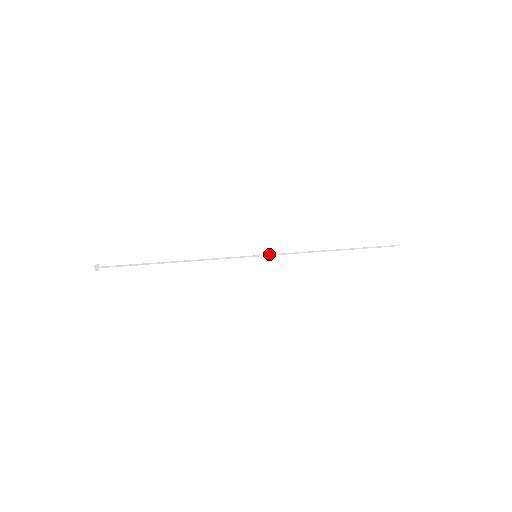
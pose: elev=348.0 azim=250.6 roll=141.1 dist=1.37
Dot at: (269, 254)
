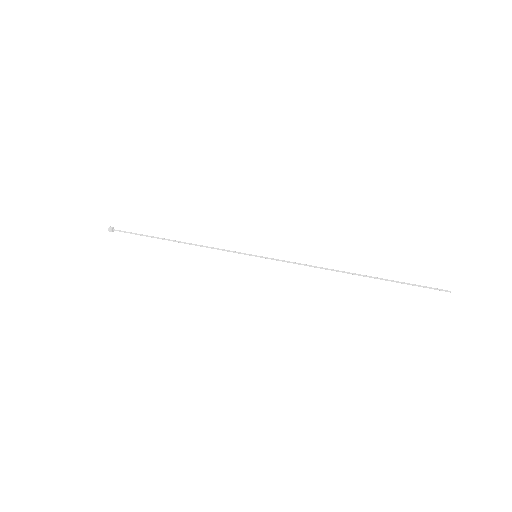
Dot at: (270, 258)
